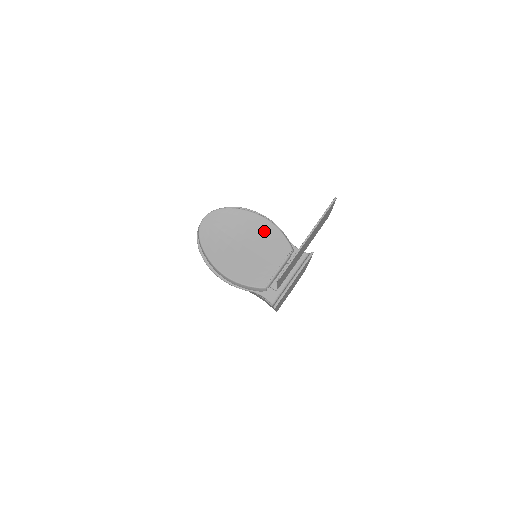
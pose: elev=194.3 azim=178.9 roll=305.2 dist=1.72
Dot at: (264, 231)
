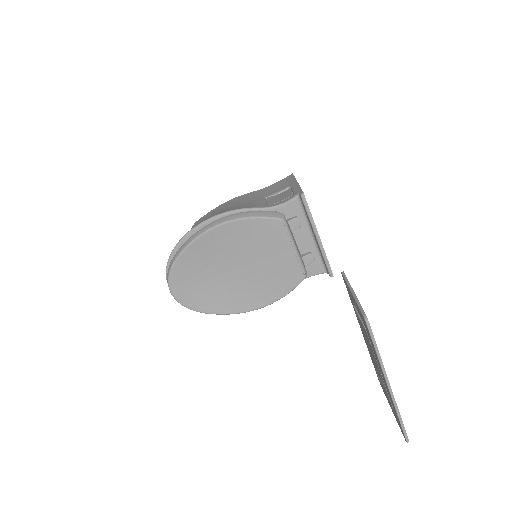
Dot at: (235, 237)
